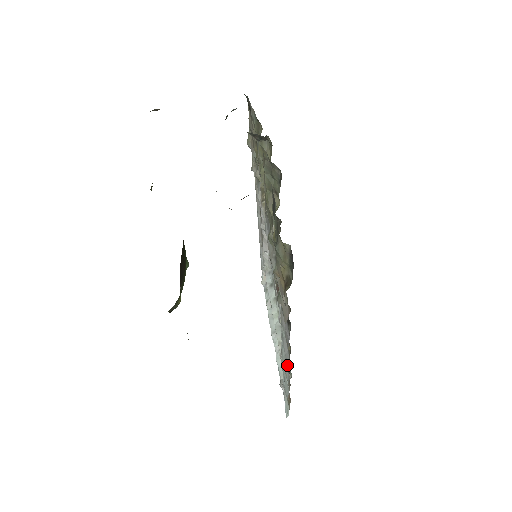
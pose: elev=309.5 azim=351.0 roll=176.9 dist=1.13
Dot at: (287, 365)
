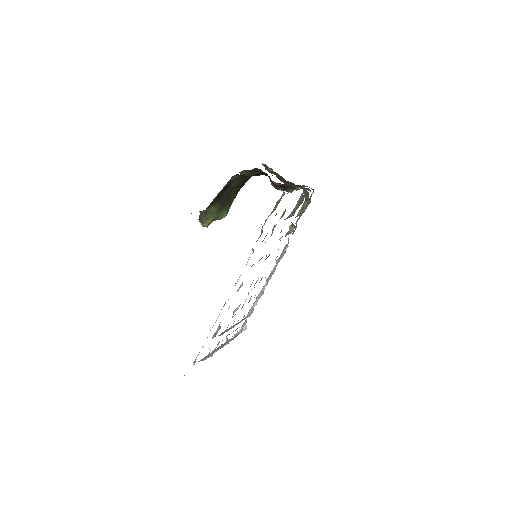
Dot at: occluded
